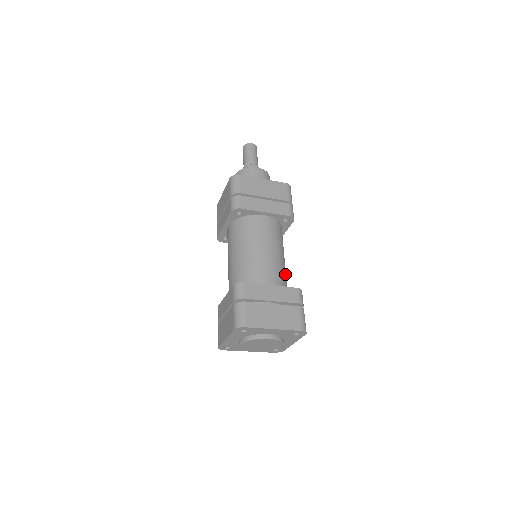
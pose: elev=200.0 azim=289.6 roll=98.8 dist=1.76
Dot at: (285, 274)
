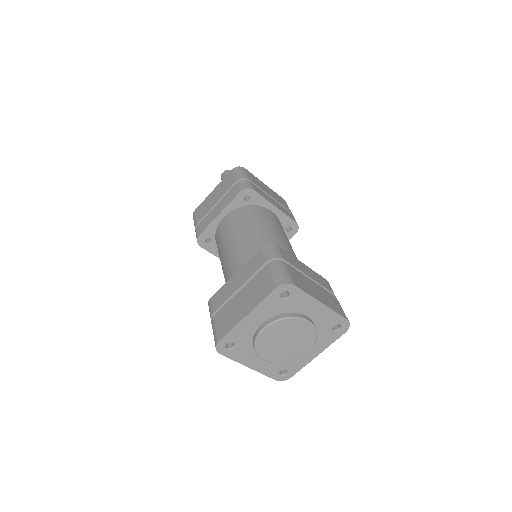
Dot at: occluded
